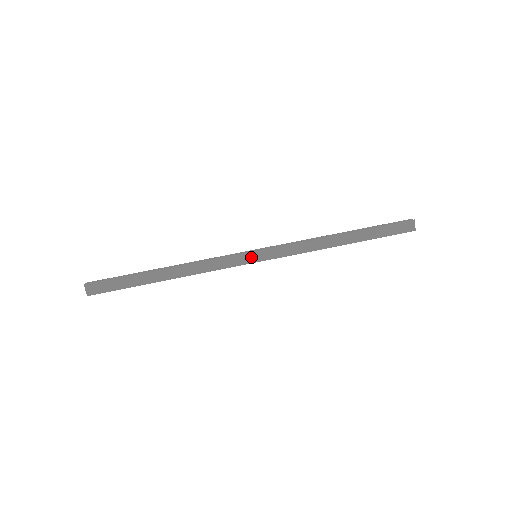
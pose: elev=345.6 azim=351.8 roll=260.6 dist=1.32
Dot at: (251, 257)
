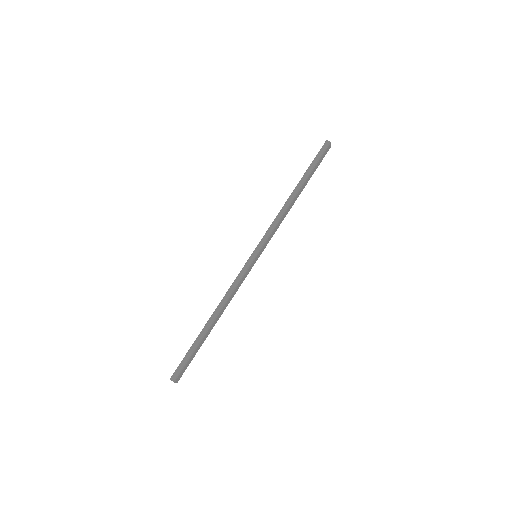
Dot at: (255, 261)
